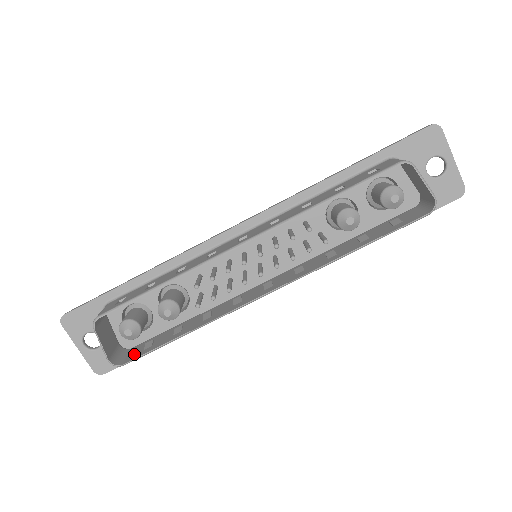
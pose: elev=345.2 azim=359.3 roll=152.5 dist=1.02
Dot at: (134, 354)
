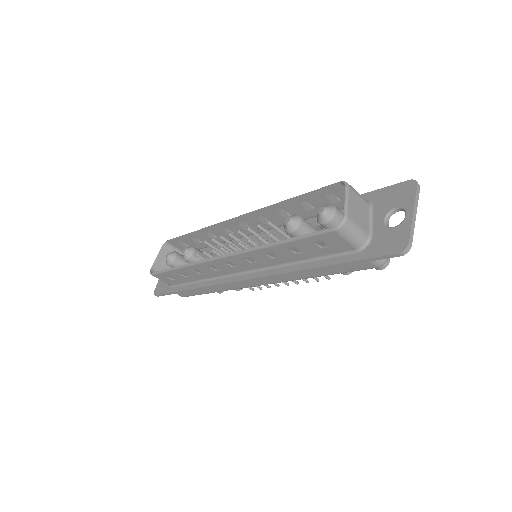
Dot at: (162, 276)
